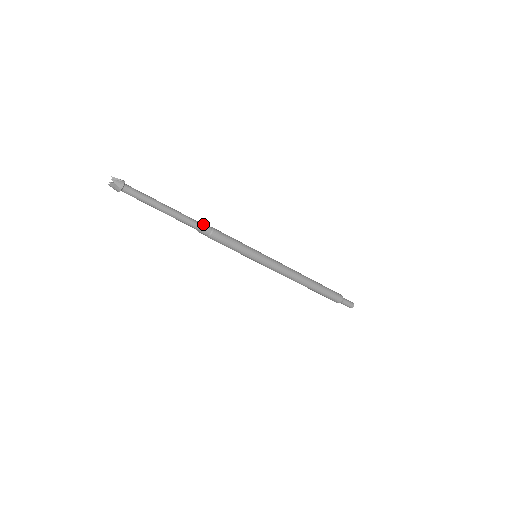
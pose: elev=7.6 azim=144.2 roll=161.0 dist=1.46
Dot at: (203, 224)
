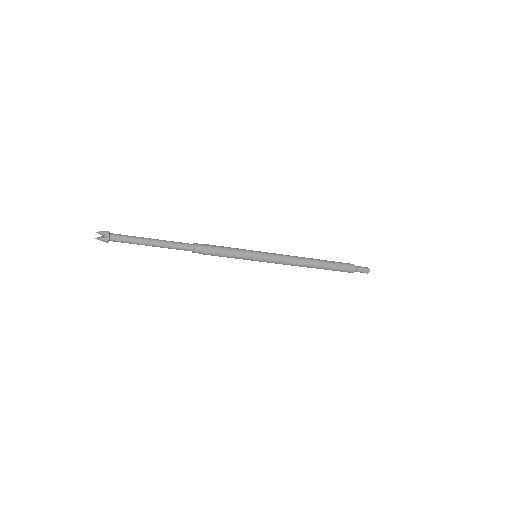
Dot at: (194, 243)
